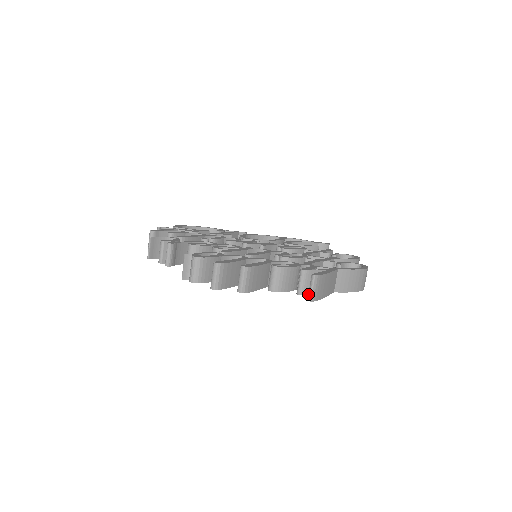
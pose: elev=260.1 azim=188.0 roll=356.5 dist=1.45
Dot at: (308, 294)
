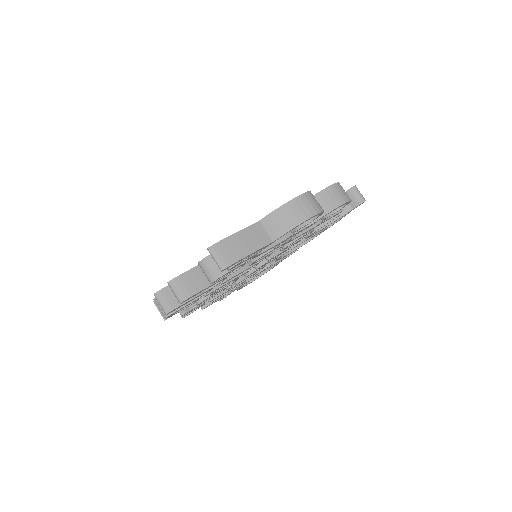
Dot at: (218, 266)
